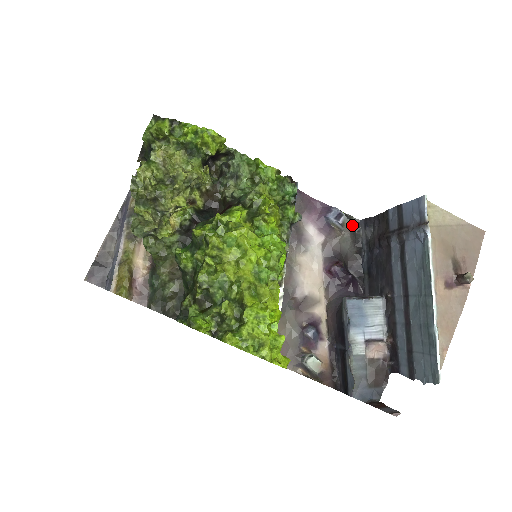
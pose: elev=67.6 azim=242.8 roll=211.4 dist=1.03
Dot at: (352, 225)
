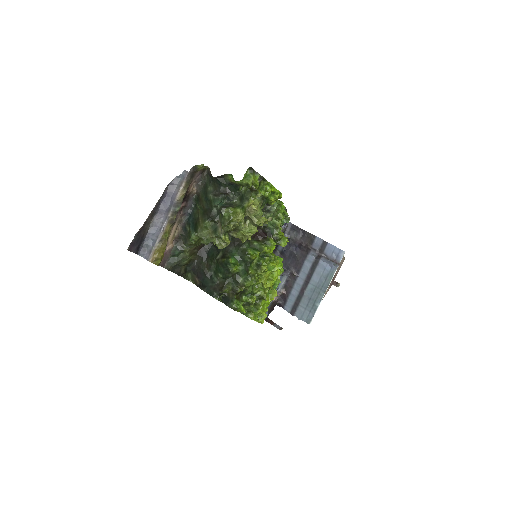
Dot at: occluded
